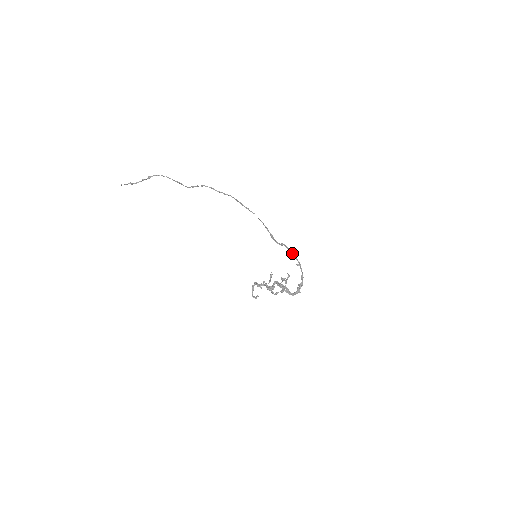
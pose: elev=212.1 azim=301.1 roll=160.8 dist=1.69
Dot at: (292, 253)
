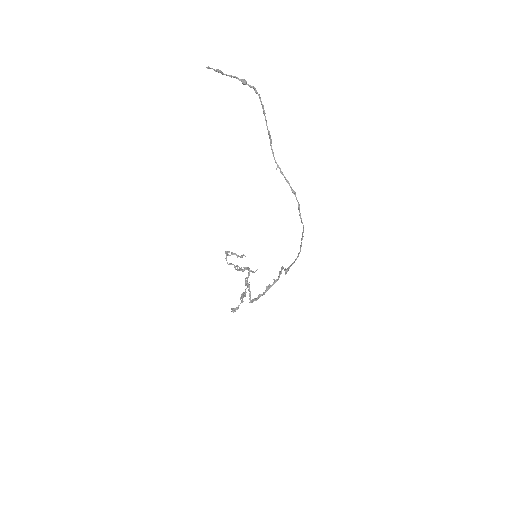
Dot at: (281, 273)
